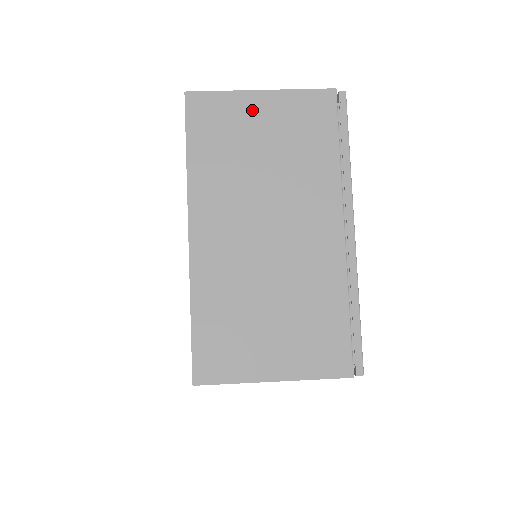
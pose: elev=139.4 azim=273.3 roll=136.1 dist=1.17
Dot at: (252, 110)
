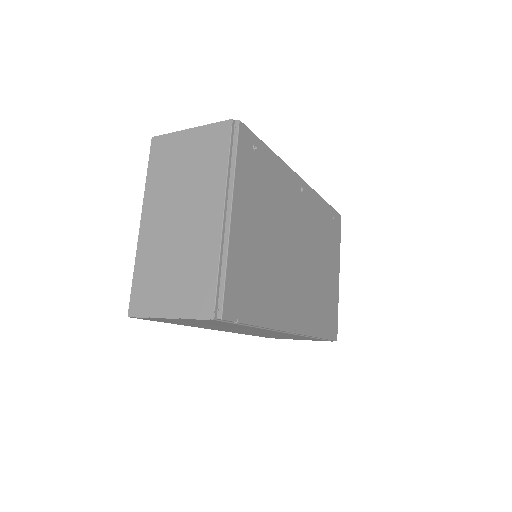
Dot at: (183, 142)
